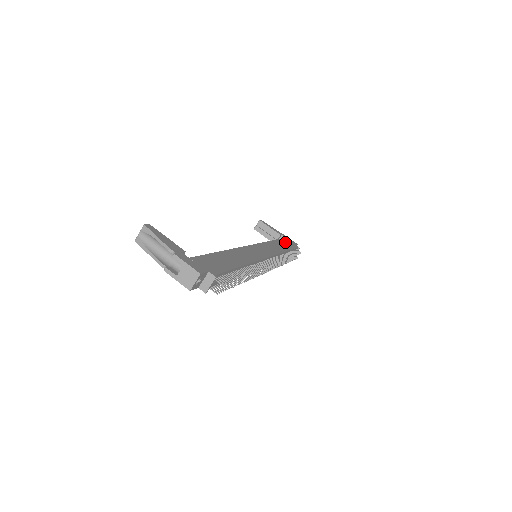
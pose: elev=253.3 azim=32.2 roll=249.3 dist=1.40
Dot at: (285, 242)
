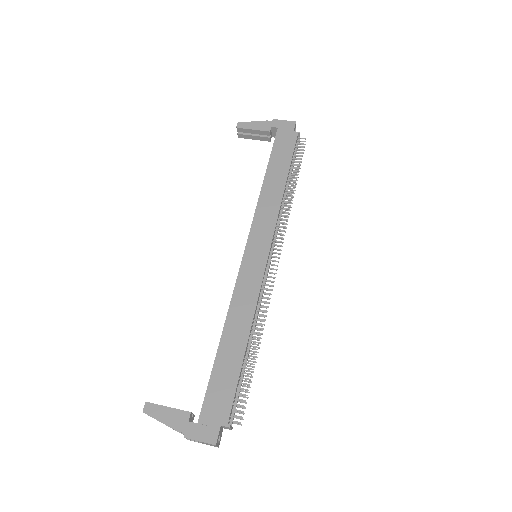
Dot at: (279, 151)
